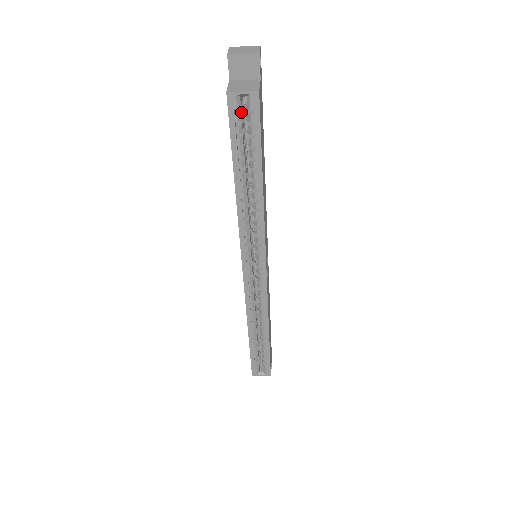
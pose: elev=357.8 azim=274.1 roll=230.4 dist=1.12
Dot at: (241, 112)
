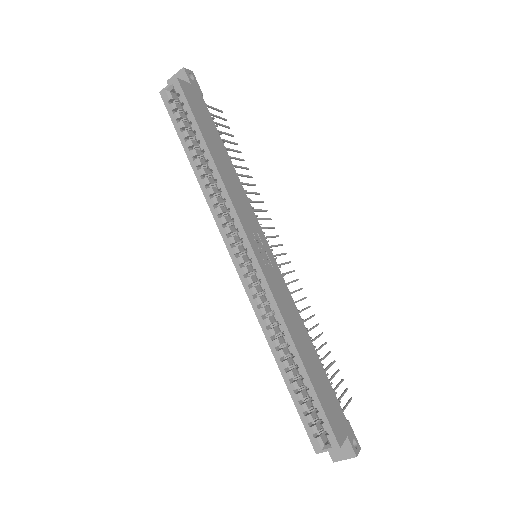
Dot at: (175, 103)
